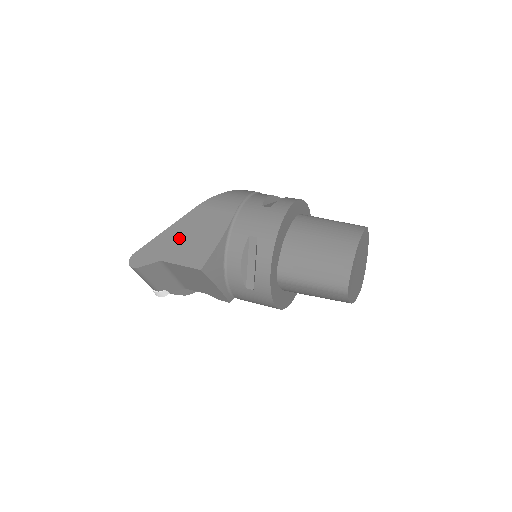
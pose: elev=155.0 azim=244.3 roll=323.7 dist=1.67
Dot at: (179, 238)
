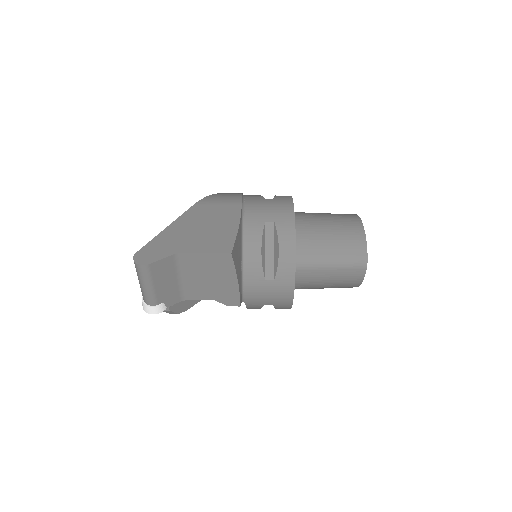
Dot at: (189, 231)
